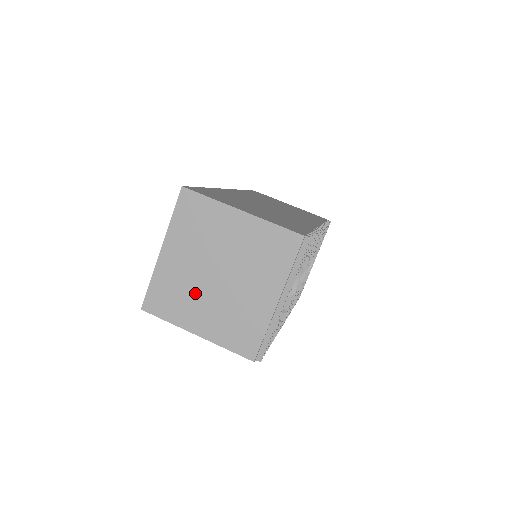
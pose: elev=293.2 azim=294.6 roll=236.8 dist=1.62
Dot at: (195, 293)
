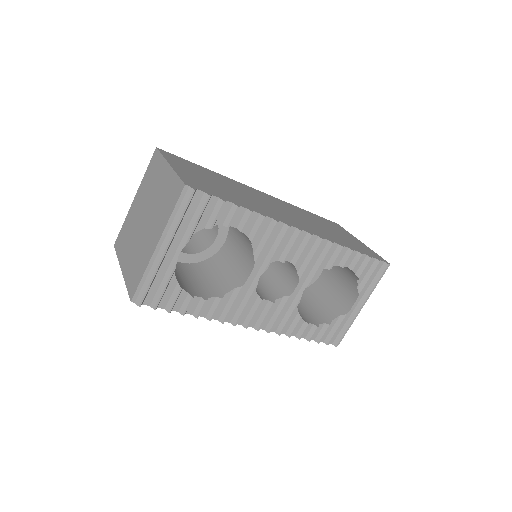
Dot at: (132, 234)
